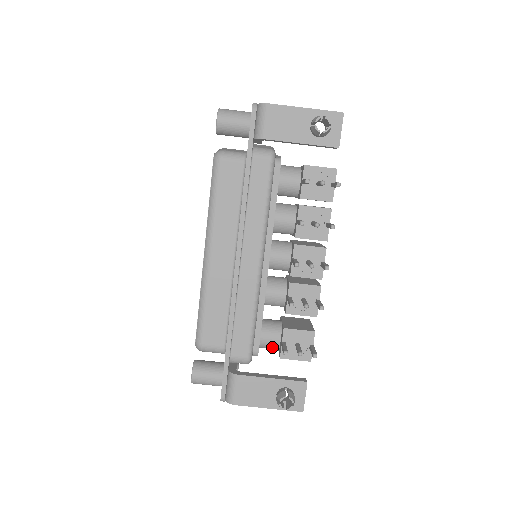
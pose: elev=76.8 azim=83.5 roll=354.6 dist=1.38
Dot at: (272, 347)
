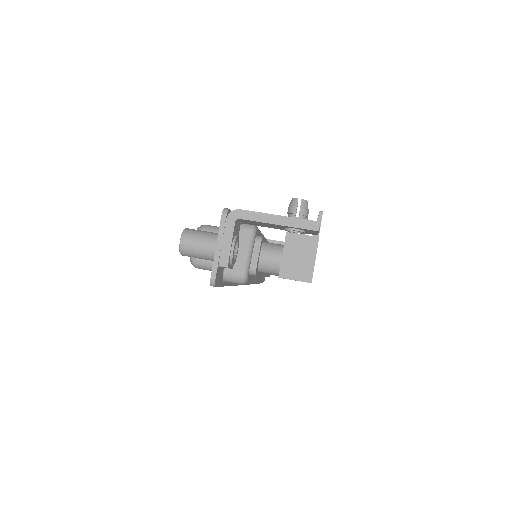
Dot at: (276, 248)
